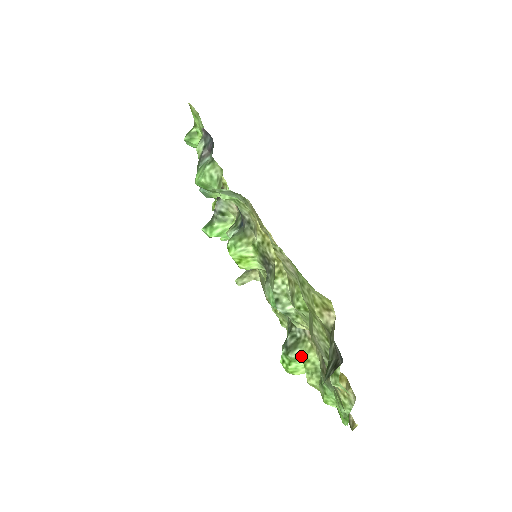
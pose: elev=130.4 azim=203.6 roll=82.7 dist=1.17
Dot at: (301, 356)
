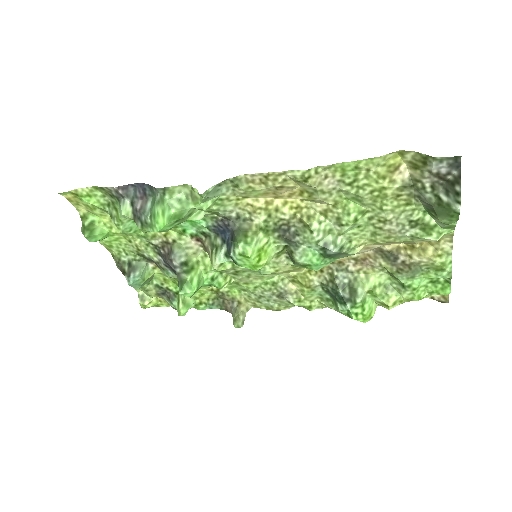
Dot at: (366, 291)
